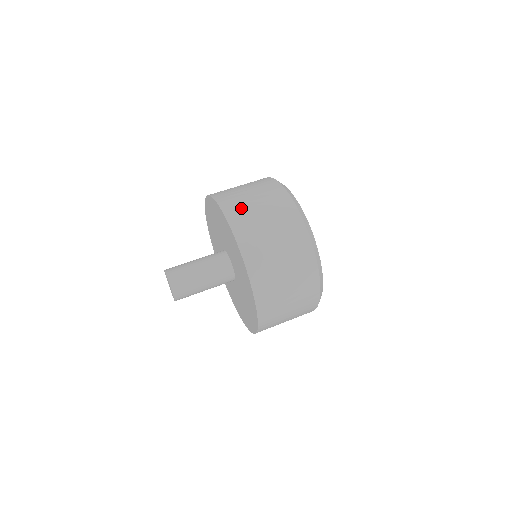
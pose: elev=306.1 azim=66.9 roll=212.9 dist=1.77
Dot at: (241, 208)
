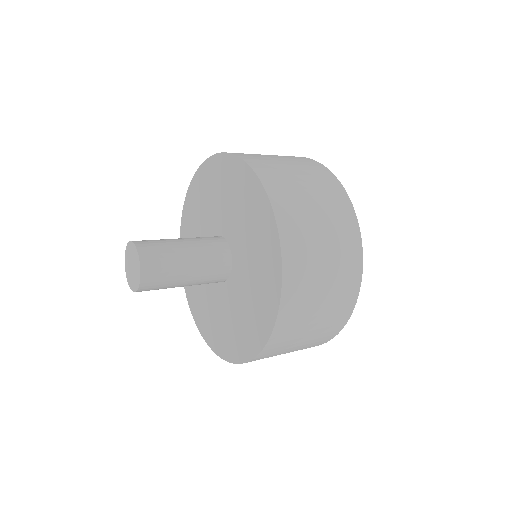
Dot at: (291, 195)
